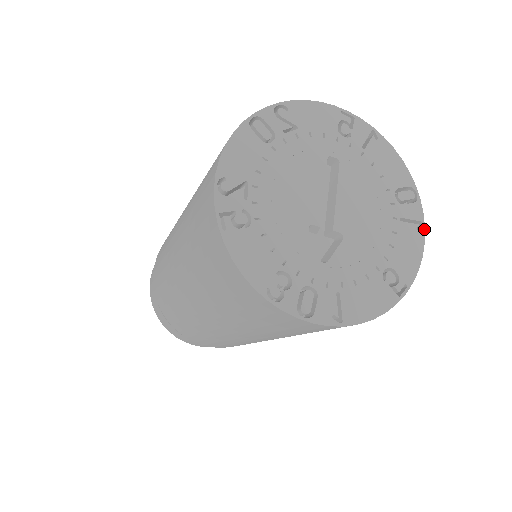
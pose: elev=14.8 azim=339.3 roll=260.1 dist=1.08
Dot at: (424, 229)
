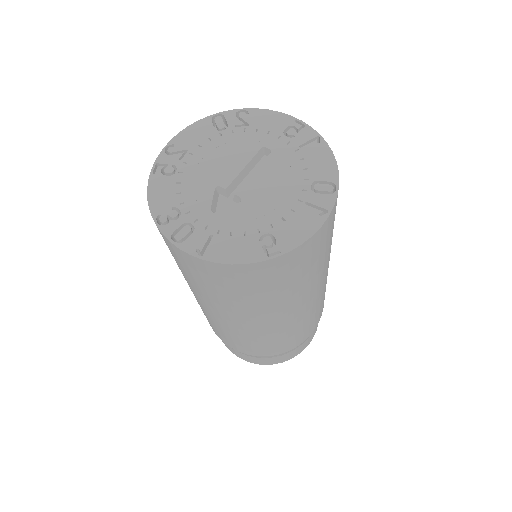
Dot at: (327, 216)
